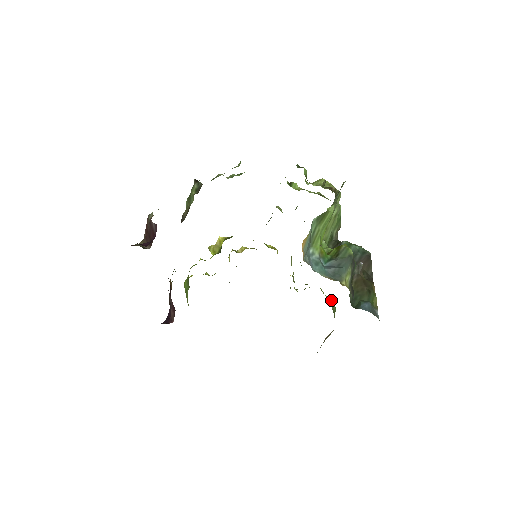
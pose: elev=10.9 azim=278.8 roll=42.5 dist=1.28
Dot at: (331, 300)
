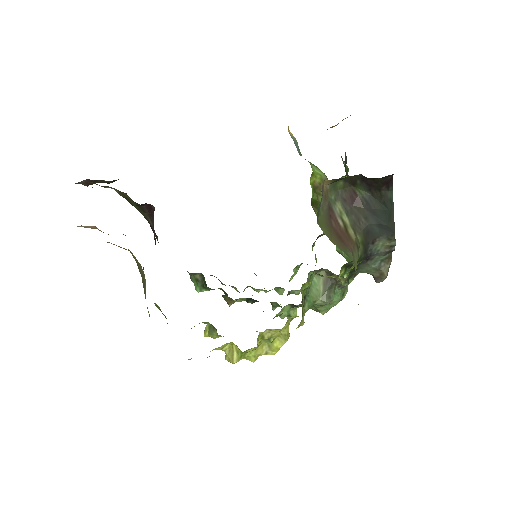
Dot at: occluded
